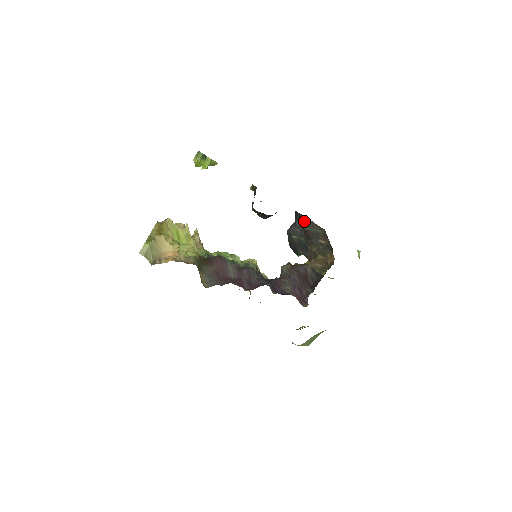
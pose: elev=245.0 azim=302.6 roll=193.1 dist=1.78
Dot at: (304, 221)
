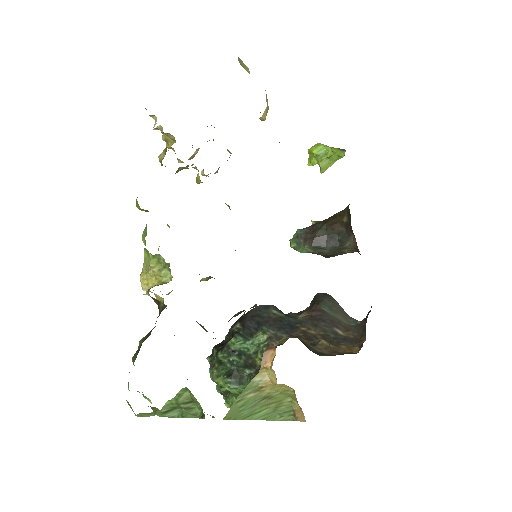
Dot at: (328, 300)
